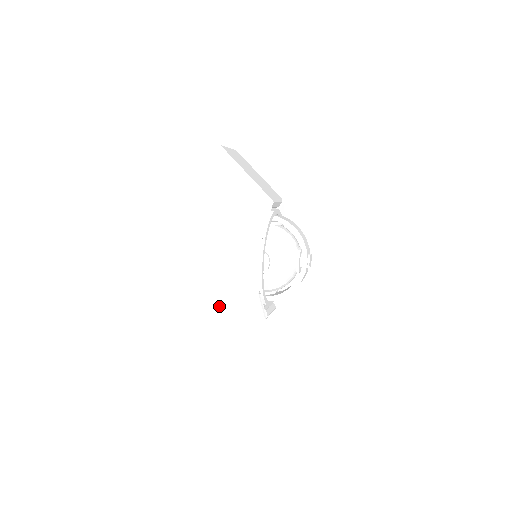
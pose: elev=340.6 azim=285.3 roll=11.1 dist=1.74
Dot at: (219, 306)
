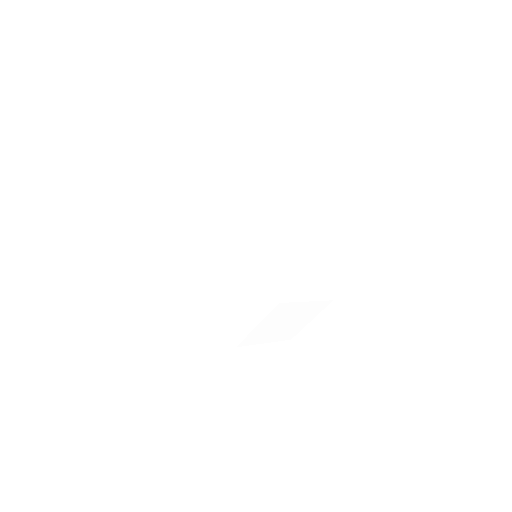
Dot at: (259, 332)
